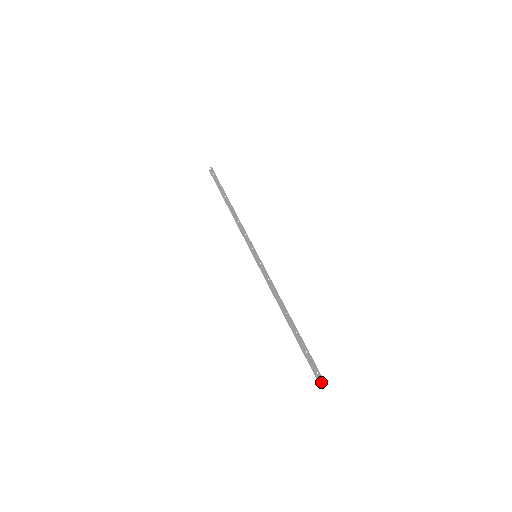
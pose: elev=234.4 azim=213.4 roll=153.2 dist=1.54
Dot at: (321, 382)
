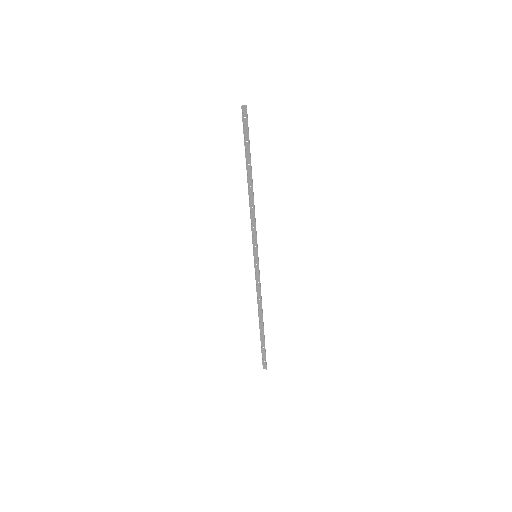
Dot at: (264, 368)
